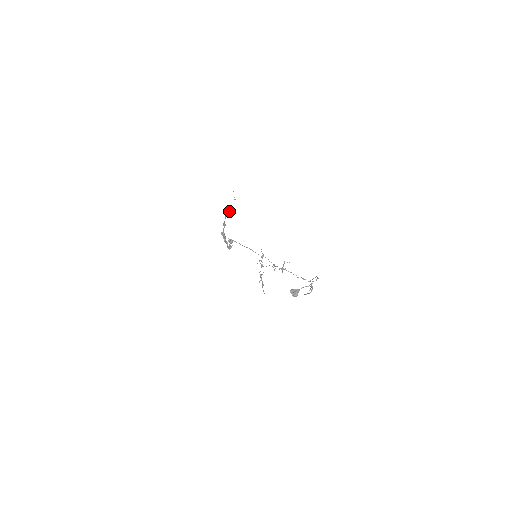
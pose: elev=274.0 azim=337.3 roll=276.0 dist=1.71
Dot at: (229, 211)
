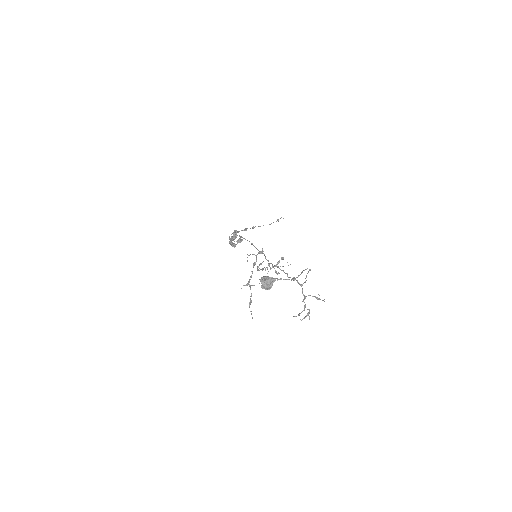
Dot at: (263, 225)
